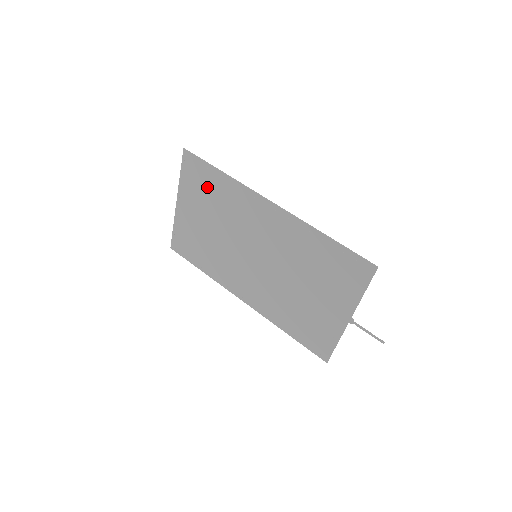
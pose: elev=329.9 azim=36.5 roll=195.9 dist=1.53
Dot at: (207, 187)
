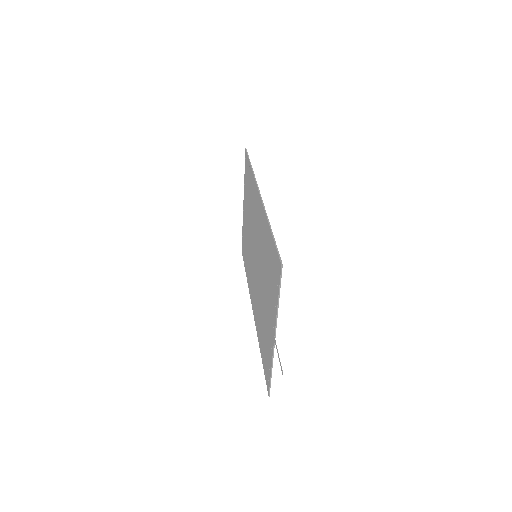
Dot at: (248, 184)
